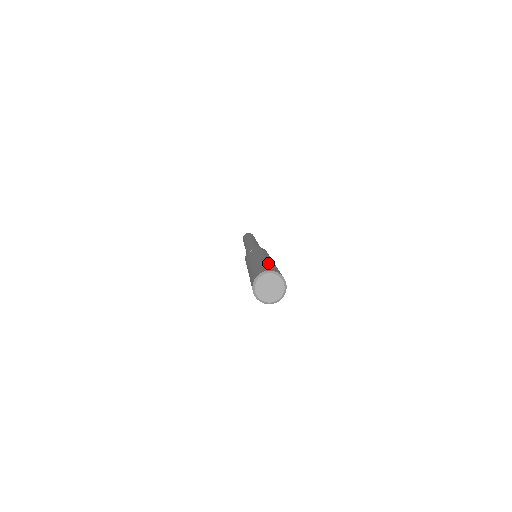
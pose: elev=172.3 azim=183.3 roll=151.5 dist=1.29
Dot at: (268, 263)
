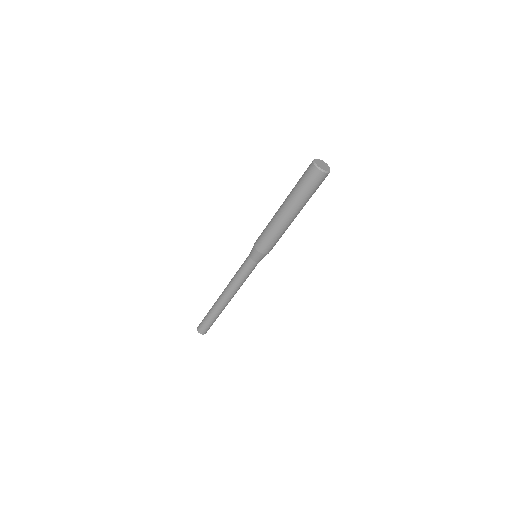
Dot at: occluded
